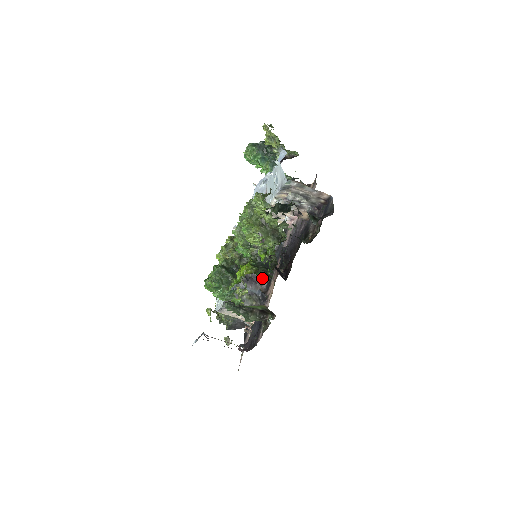
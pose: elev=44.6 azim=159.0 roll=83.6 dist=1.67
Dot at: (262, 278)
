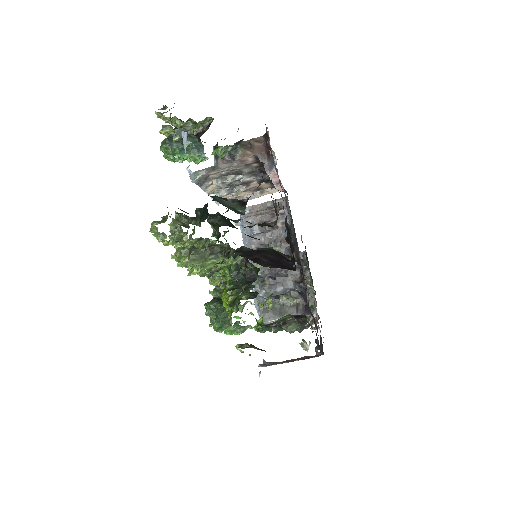
Dot at: occluded
